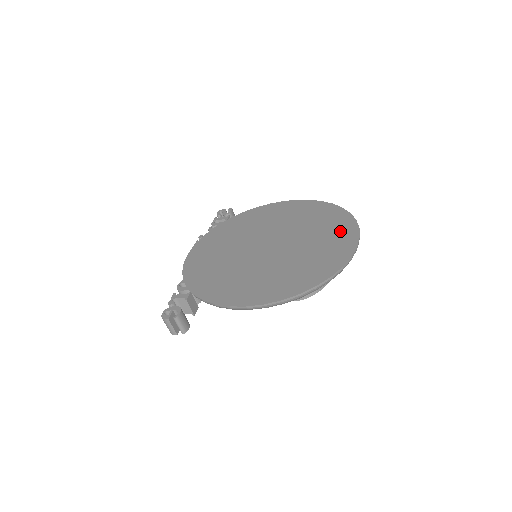
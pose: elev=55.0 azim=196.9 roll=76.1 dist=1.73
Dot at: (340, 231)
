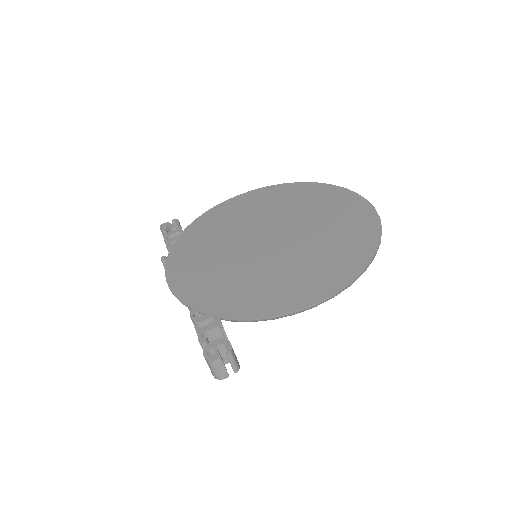
Dot at: (340, 201)
